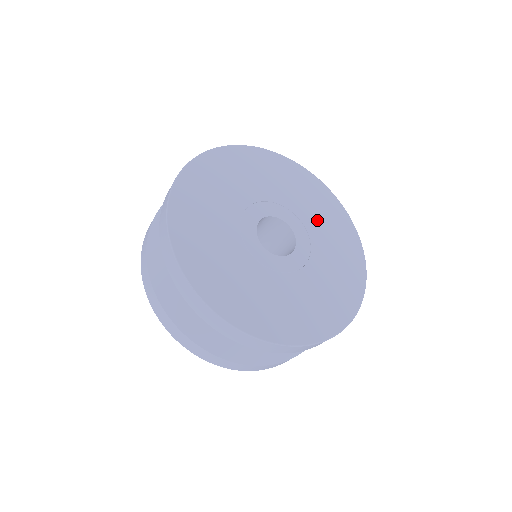
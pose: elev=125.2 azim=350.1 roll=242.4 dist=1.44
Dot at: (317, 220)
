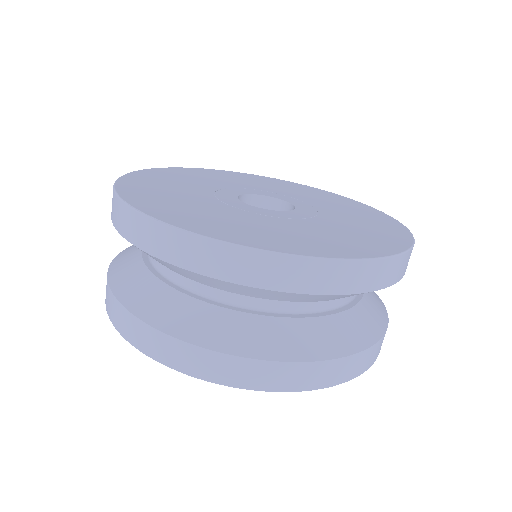
Dot at: (345, 223)
